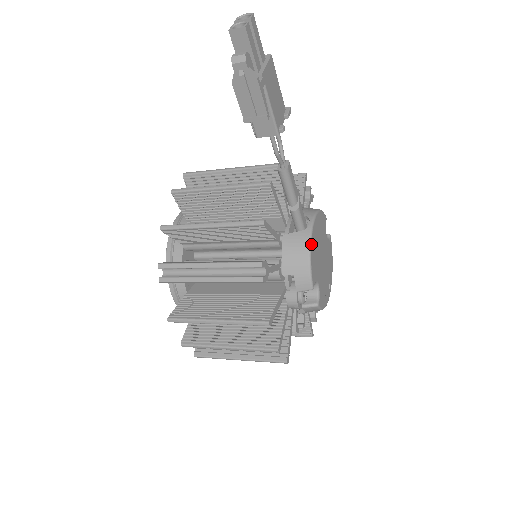
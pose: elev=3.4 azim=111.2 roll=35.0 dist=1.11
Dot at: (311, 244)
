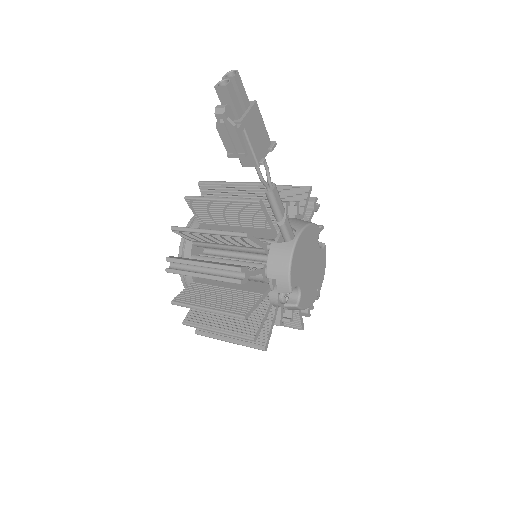
Dot at: (293, 254)
